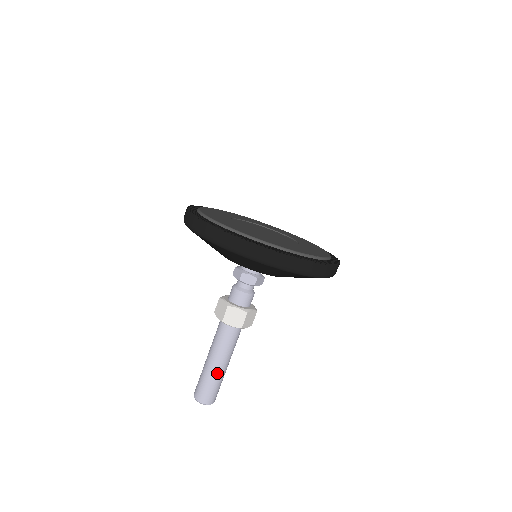
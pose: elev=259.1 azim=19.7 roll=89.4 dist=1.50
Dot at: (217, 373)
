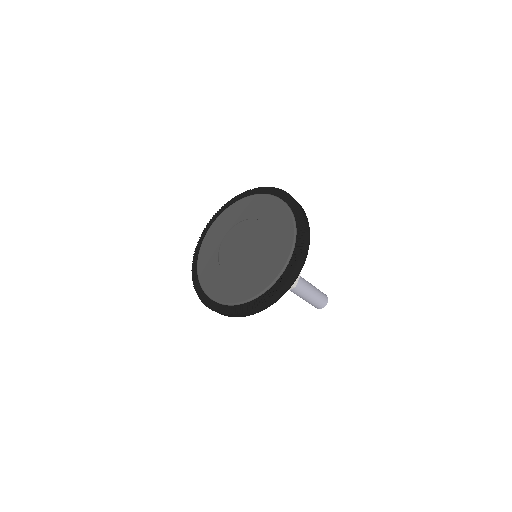
Dot at: (311, 299)
